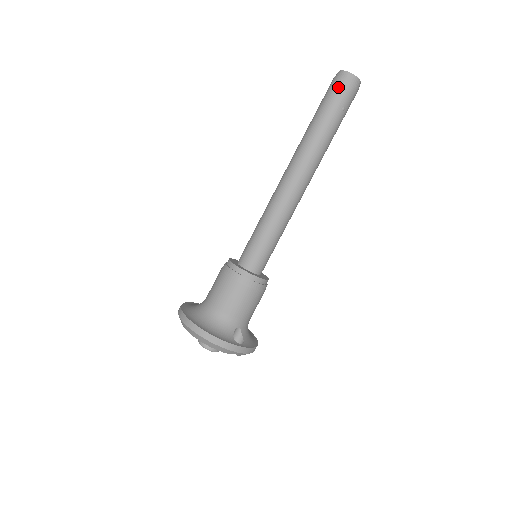
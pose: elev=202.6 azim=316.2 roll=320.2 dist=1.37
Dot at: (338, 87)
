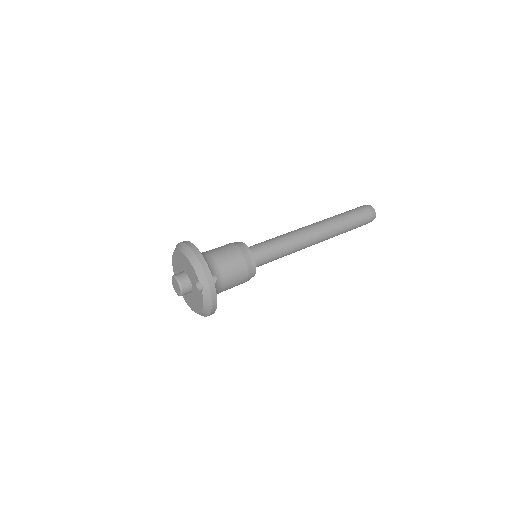
Dot at: (362, 208)
